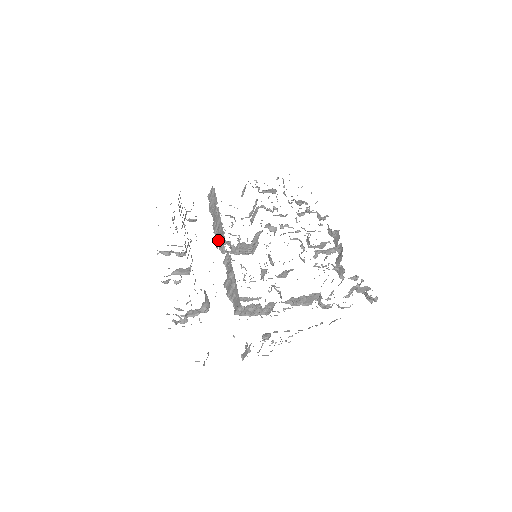
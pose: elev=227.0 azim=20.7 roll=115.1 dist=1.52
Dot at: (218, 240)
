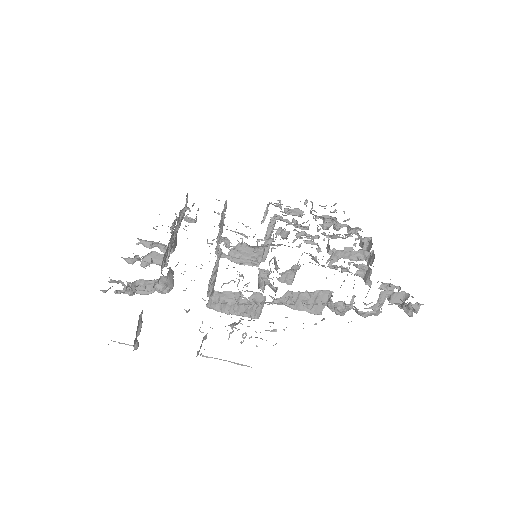
Dot at: occluded
